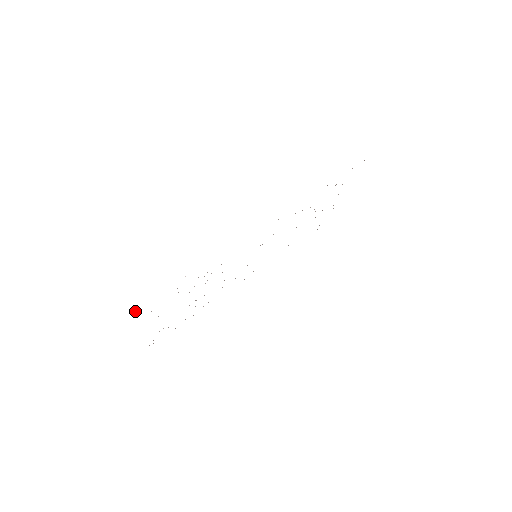
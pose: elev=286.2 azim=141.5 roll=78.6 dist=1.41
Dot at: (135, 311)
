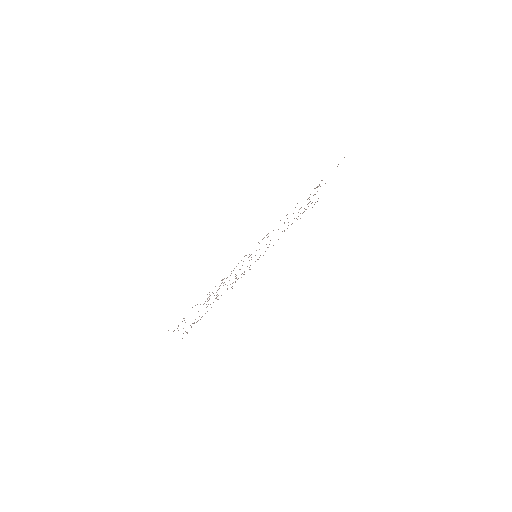
Dot at: occluded
